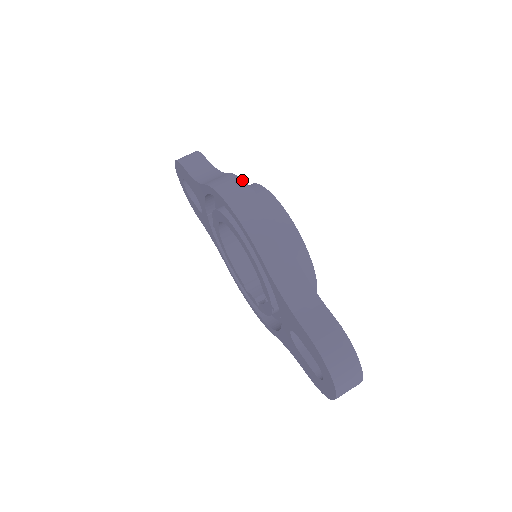
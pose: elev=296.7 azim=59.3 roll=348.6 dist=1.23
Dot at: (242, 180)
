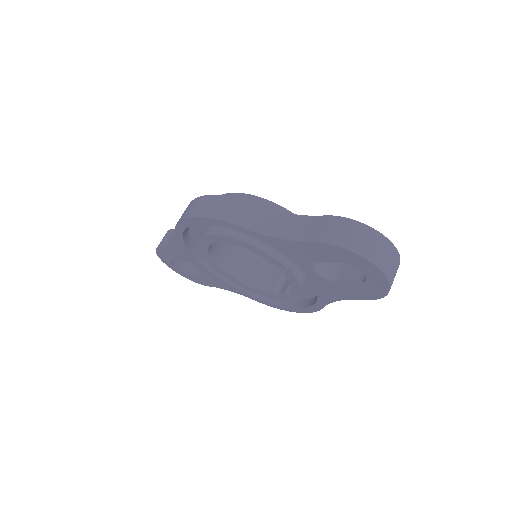
Dot at: (193, 200)
